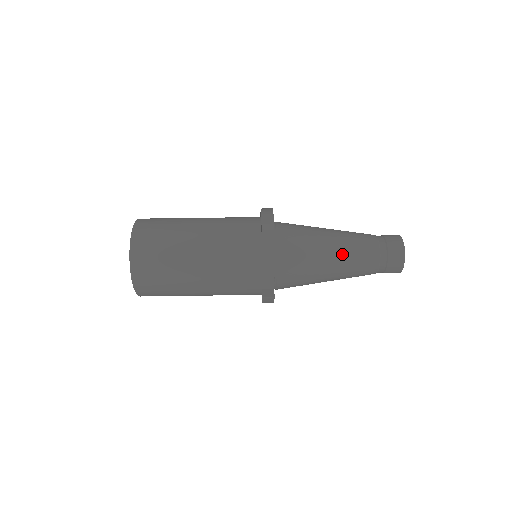
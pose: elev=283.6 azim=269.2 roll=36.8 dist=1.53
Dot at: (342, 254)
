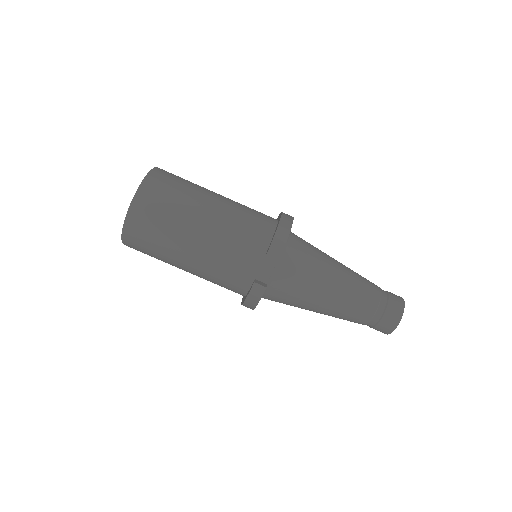
Dot at: (346, 279)
